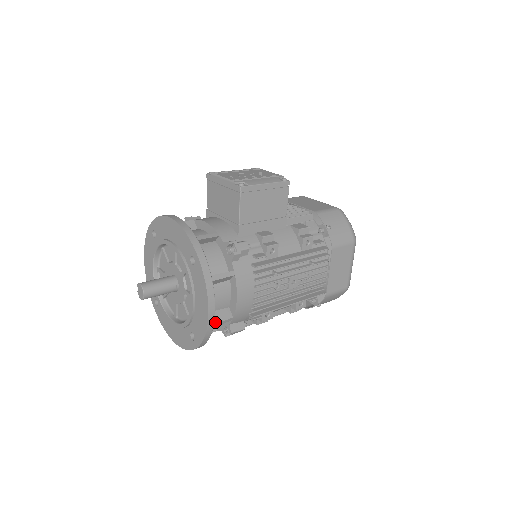
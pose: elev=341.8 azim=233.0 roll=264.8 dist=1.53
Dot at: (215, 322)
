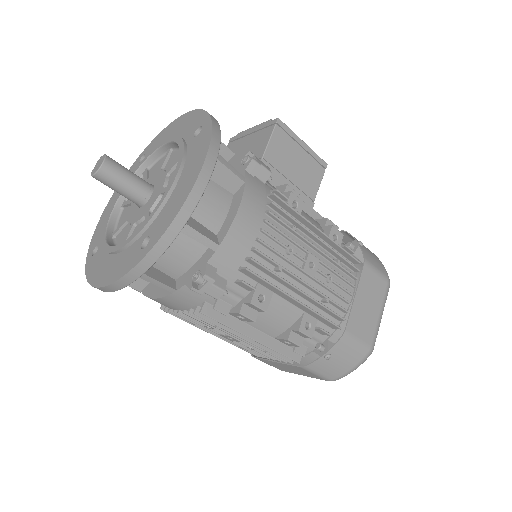
Dot at: (193, 227)
